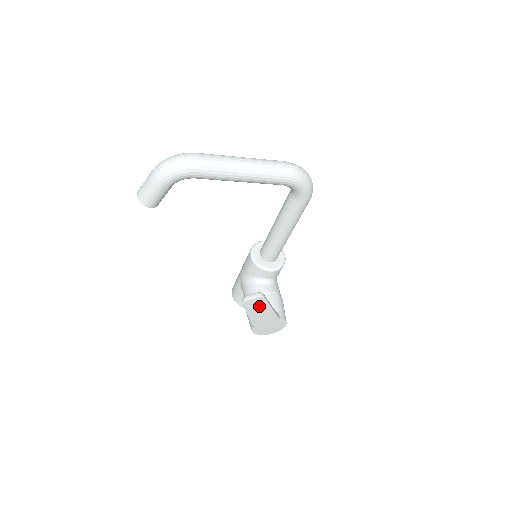
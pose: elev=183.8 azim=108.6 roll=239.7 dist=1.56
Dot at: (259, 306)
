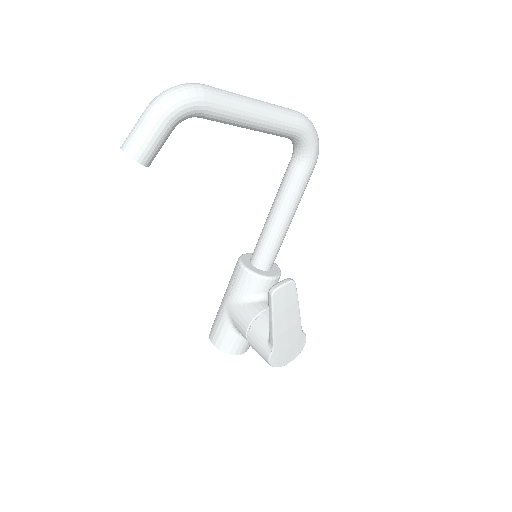
Dot at: (288, 301)
